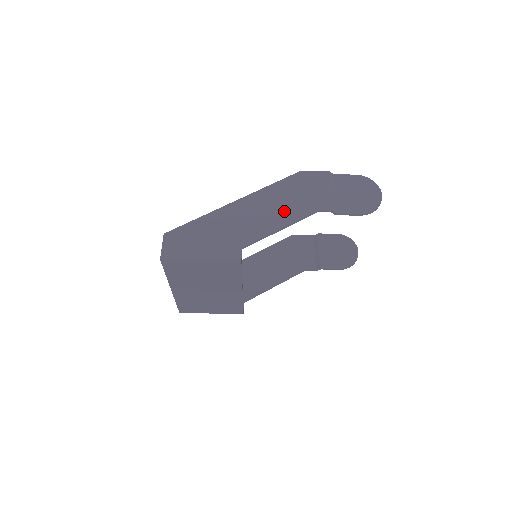
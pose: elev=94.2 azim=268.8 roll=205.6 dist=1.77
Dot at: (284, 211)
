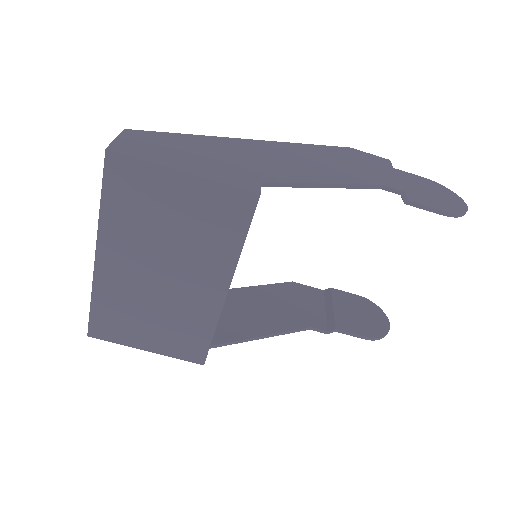
Dot at: (331, 170)
